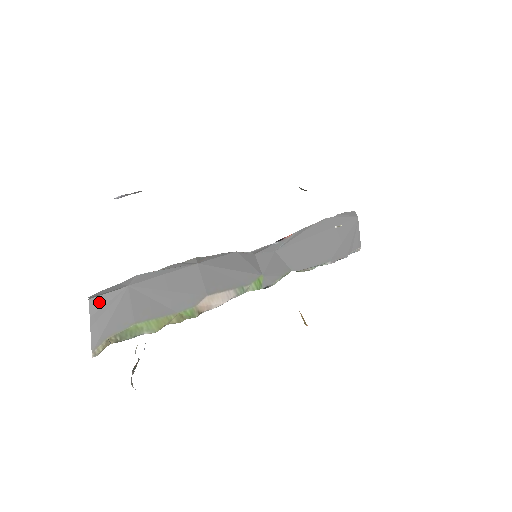
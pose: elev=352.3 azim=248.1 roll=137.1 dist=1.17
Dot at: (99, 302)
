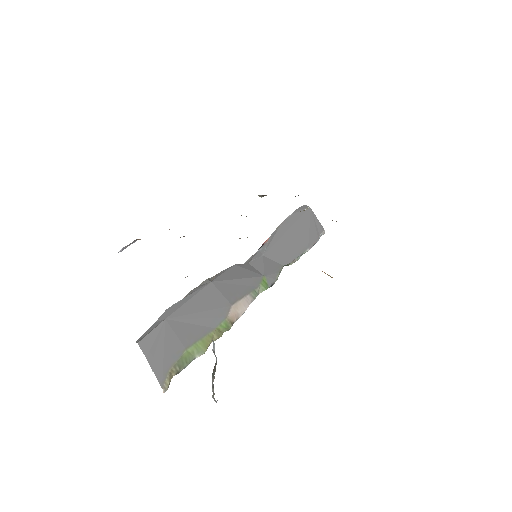
Dot at: (147, 342)
